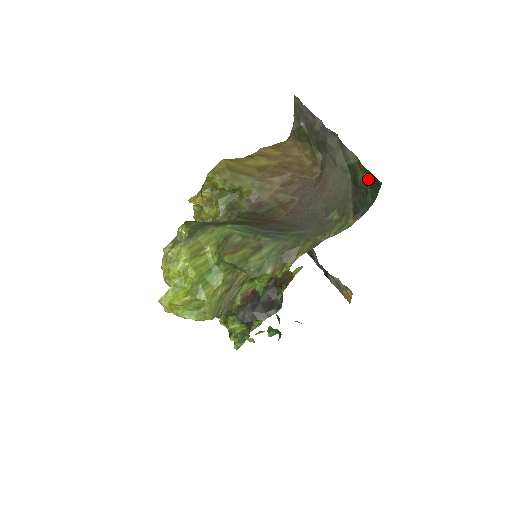
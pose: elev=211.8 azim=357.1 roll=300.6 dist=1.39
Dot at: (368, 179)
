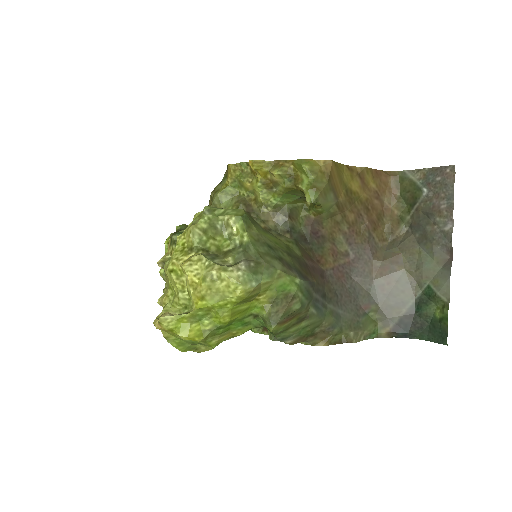
Dot at: (436, 322)
